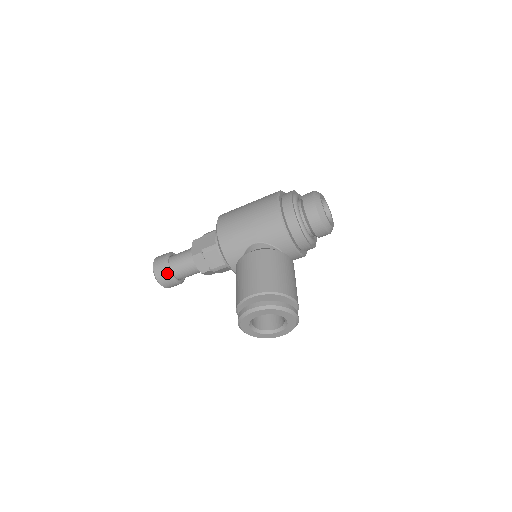
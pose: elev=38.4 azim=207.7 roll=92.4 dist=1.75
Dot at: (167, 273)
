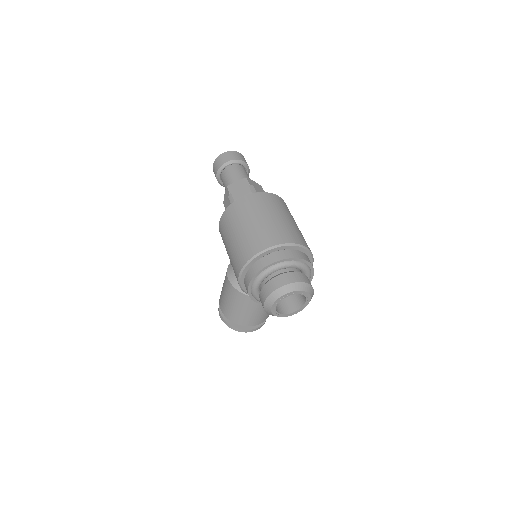
Dot at: (220, 184)
